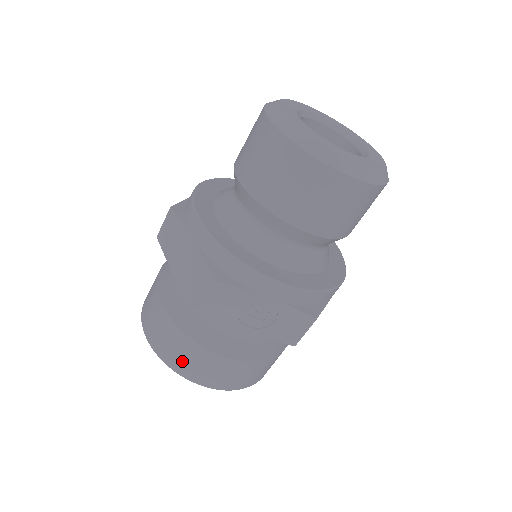
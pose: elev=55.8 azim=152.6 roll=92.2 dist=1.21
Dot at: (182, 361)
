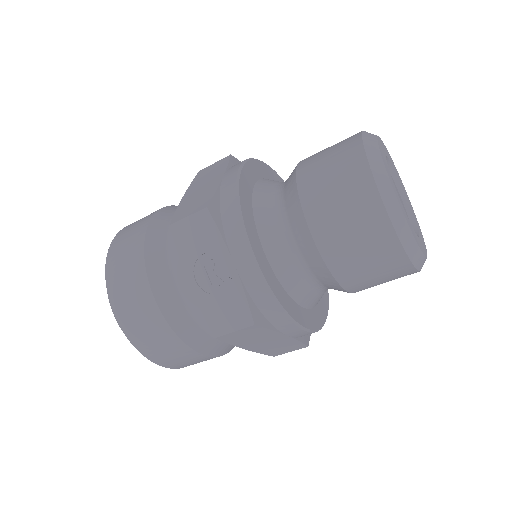
Dot at: (119, 271)
